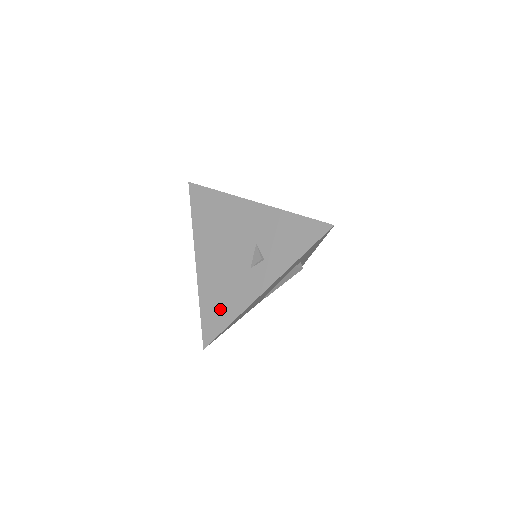
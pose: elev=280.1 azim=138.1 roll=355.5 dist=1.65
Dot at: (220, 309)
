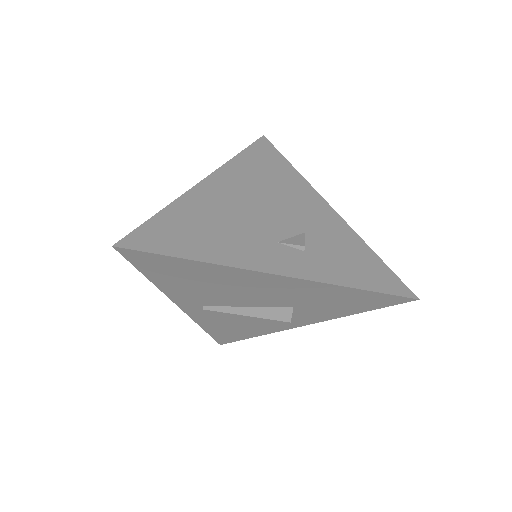
Dot at: (193, 235)
